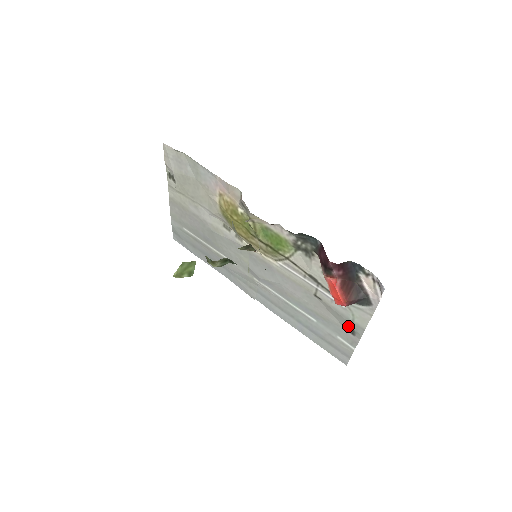
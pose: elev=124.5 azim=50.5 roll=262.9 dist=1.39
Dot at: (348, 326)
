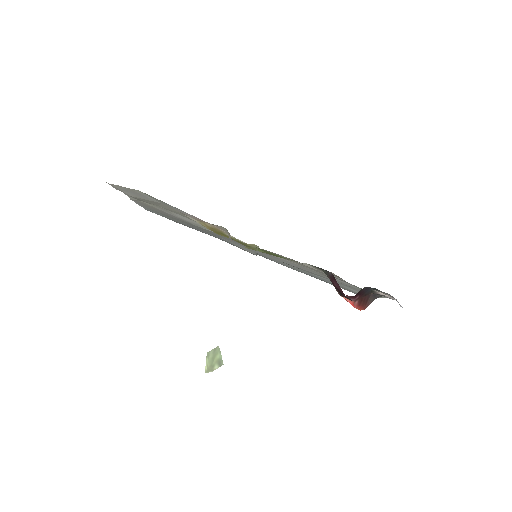
Dot at: occluded
